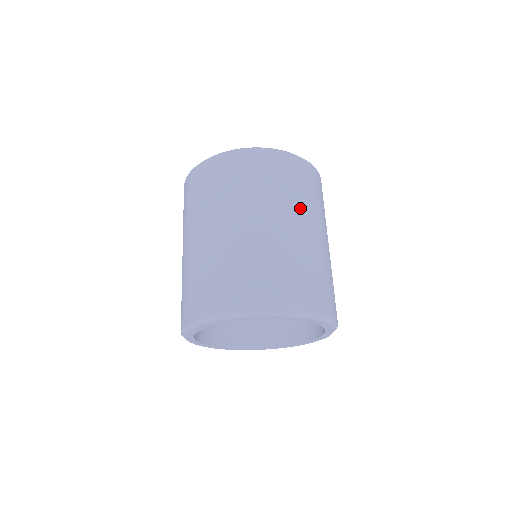
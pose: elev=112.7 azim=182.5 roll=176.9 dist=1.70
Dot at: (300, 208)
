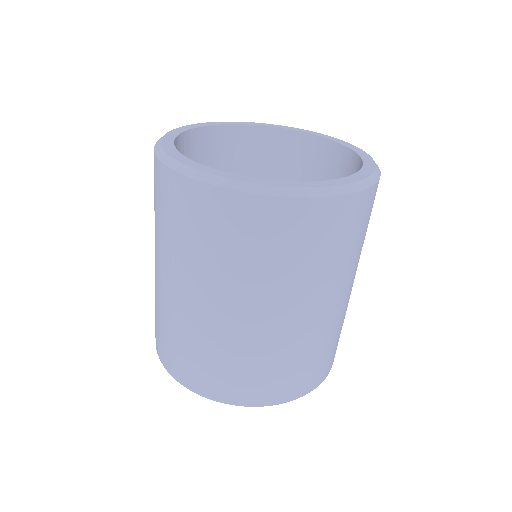
Dot at: occluded
